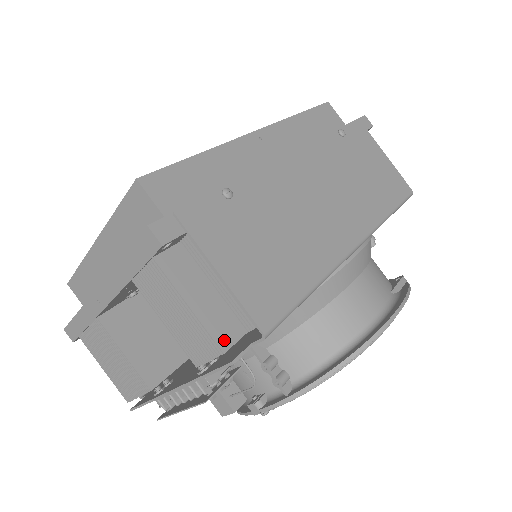
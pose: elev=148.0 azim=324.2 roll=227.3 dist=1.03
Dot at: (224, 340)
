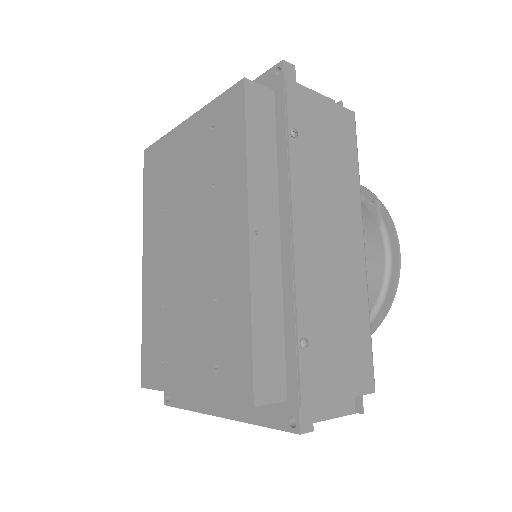
Dot at: (351, 408)
